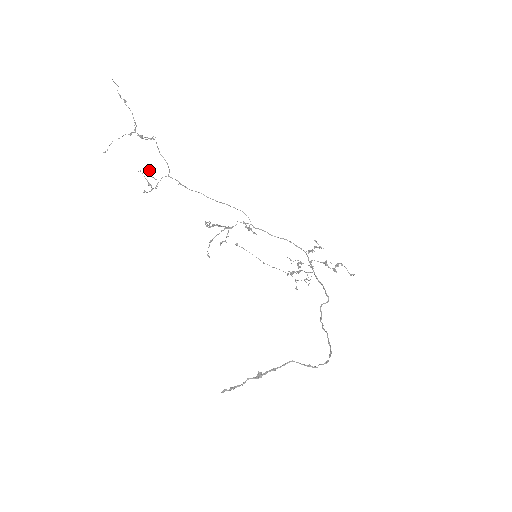
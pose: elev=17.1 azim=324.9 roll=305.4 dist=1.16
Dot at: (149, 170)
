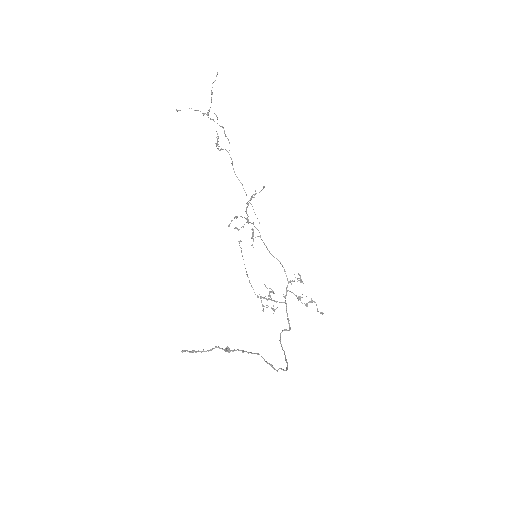
Dot at: occluded
